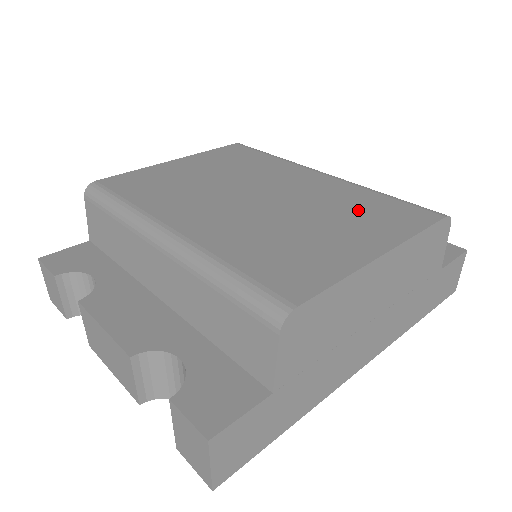
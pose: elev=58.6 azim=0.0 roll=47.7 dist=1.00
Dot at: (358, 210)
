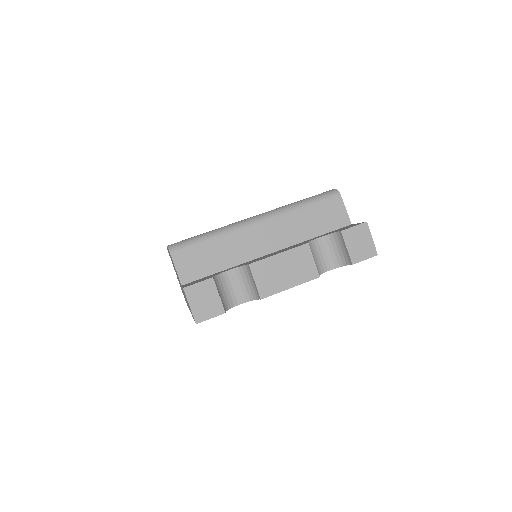
Dot at: occluded
